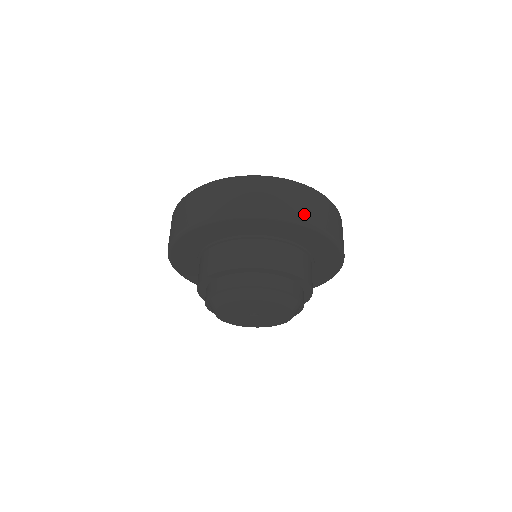
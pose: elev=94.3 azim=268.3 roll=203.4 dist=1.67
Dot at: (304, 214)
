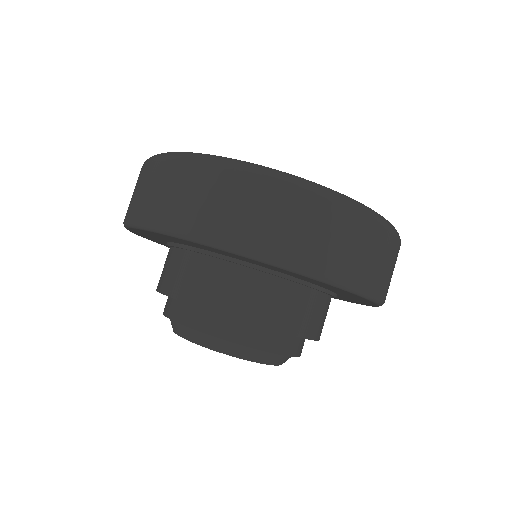
Dot at: (328, 261)
